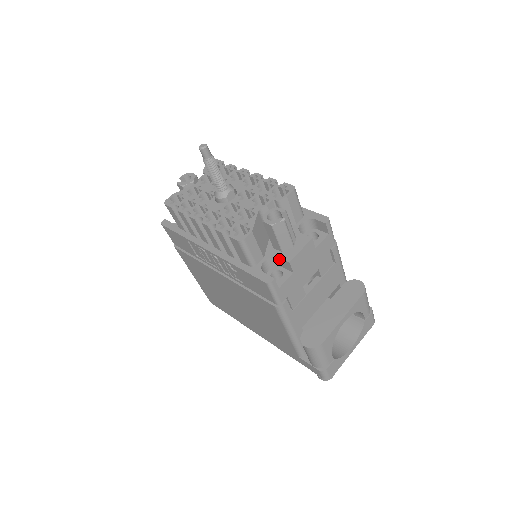
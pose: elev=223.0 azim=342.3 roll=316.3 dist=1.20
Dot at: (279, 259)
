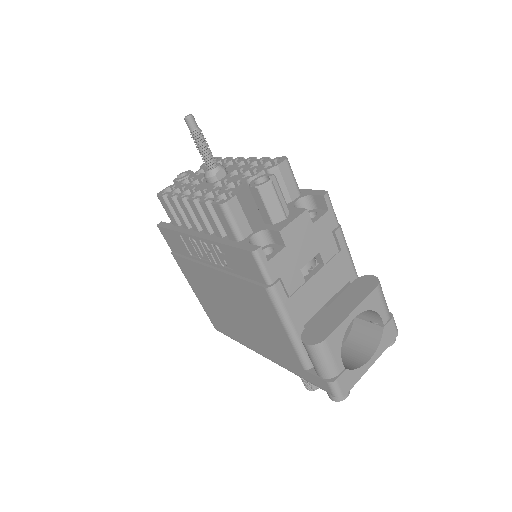
Dot at: (269, 232)
